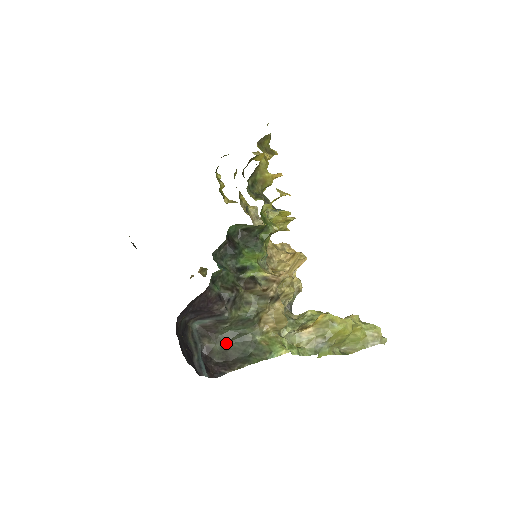
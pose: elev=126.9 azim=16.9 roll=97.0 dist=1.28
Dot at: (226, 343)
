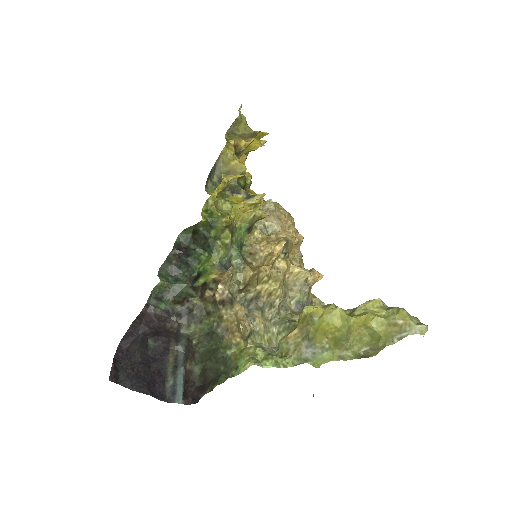
Dot at: (204, 363)
